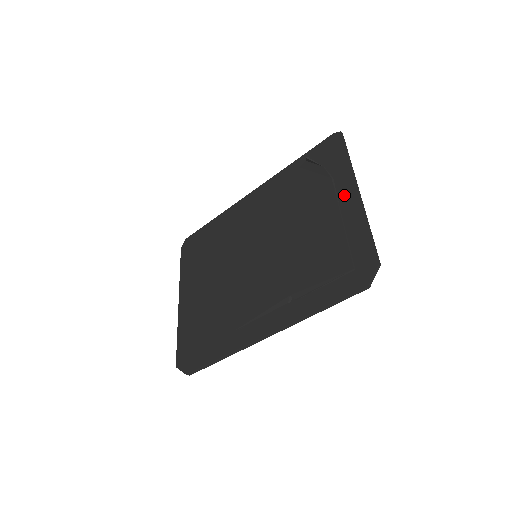
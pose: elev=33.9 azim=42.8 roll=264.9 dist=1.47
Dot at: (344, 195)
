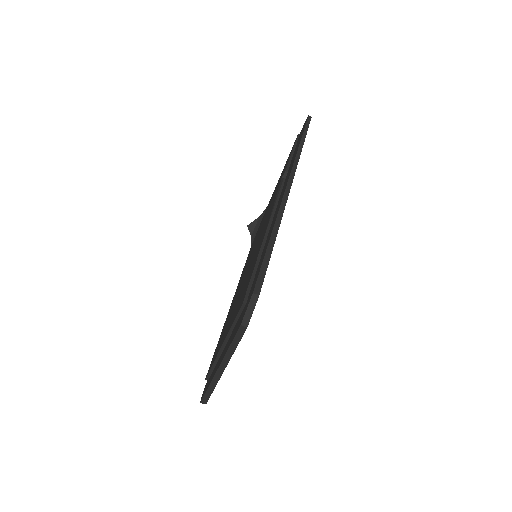
Dot at: occluded
